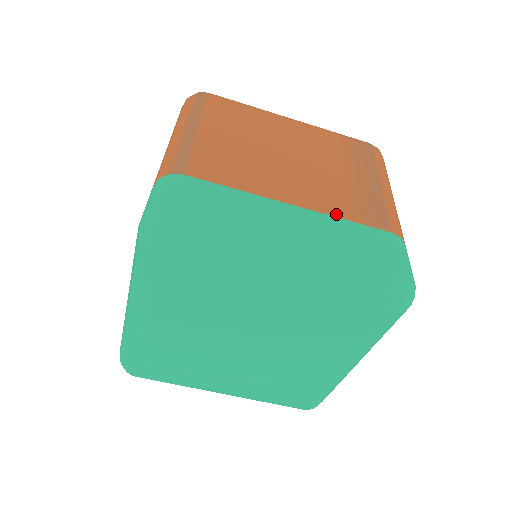
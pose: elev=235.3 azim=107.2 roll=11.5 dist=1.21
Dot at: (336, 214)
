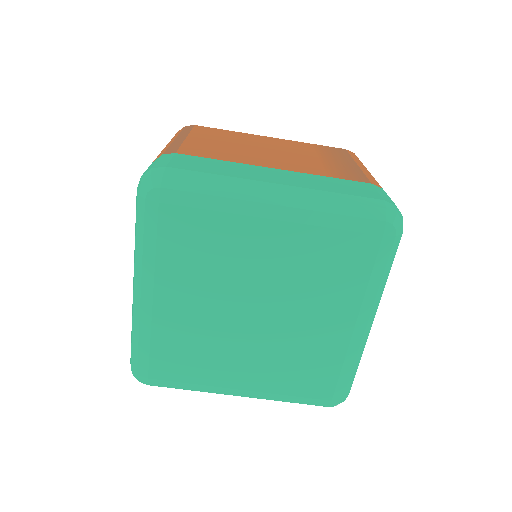
Dot at: (316, 174)
